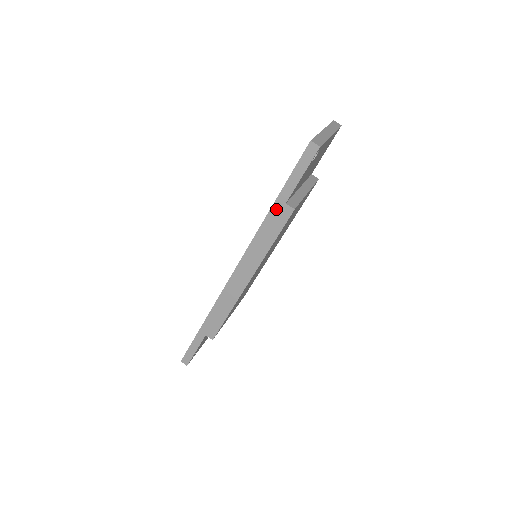
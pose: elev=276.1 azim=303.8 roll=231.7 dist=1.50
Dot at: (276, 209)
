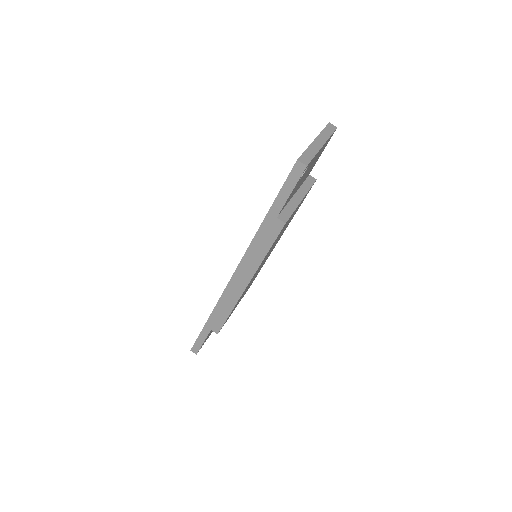
Dot at: (268, 222)
